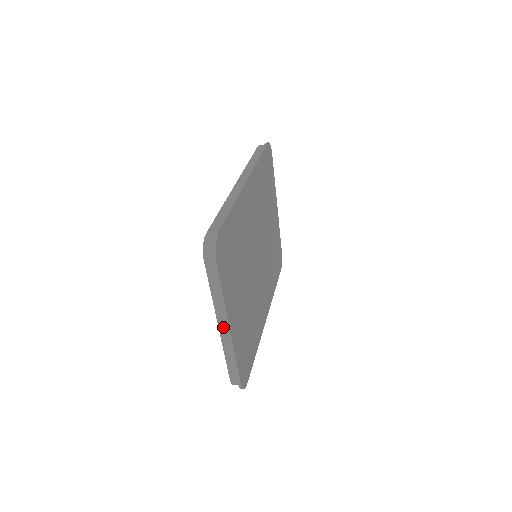
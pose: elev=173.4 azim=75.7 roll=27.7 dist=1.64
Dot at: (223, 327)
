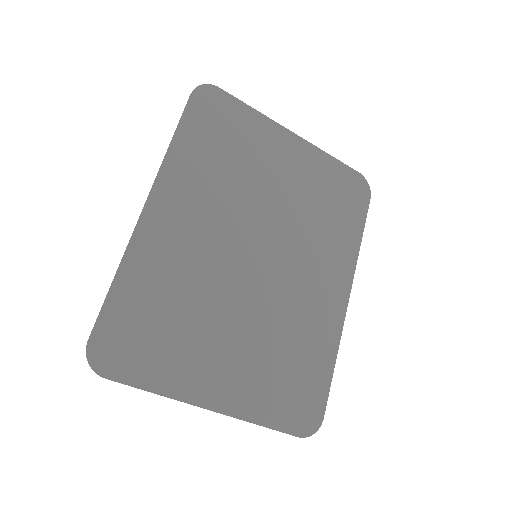
Dot at: occluded
